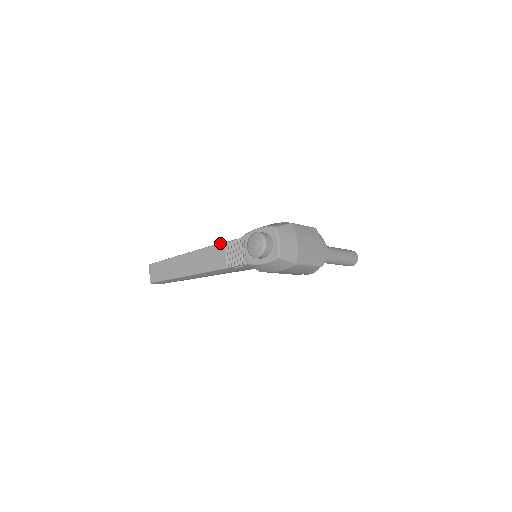
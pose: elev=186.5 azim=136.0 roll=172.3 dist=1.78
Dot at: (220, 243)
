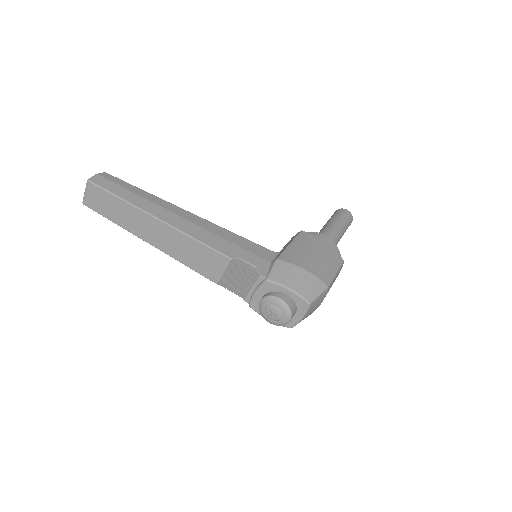
Dot at: (224, 256)
